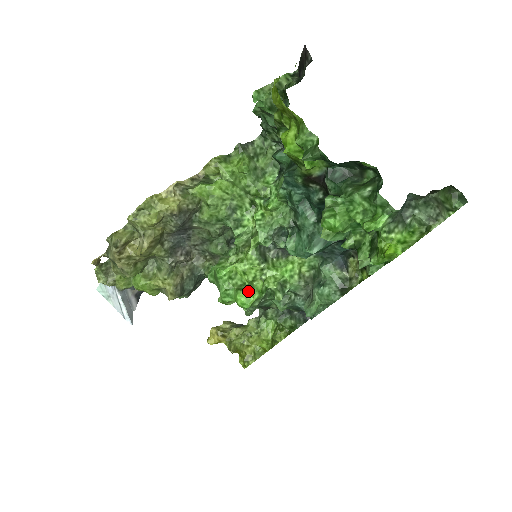
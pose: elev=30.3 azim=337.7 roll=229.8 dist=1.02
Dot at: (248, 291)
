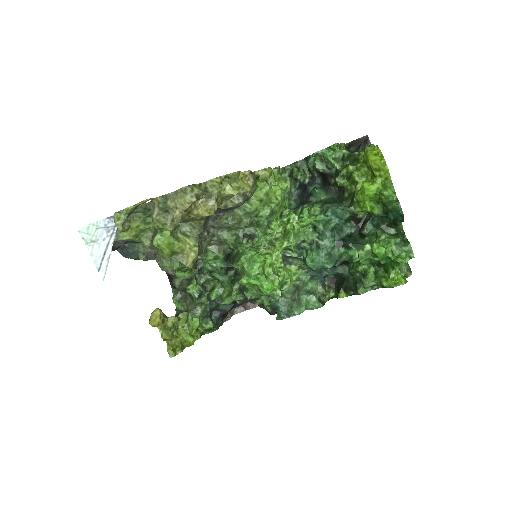
Dot at: (271, 280)
